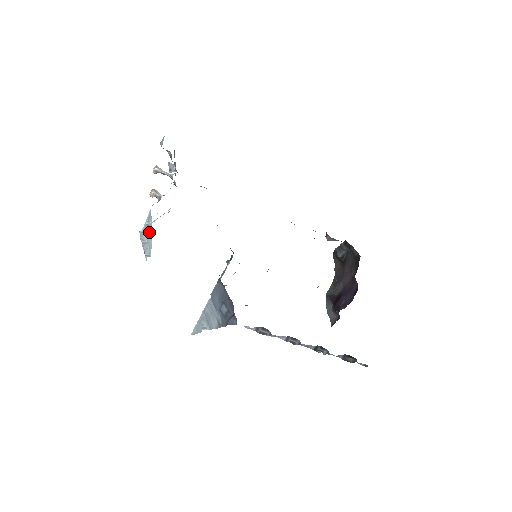
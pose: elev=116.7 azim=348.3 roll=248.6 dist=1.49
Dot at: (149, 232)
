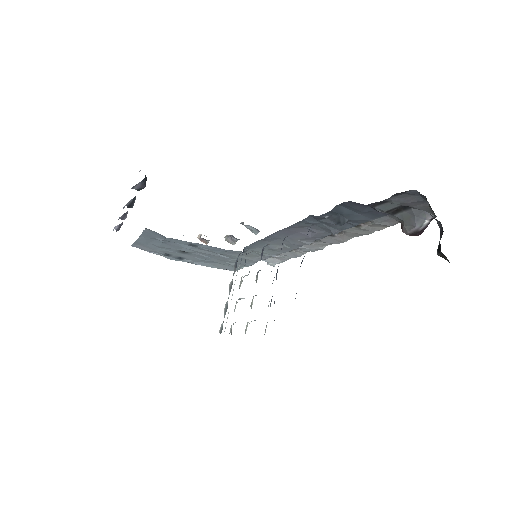
Dot at: occluded
